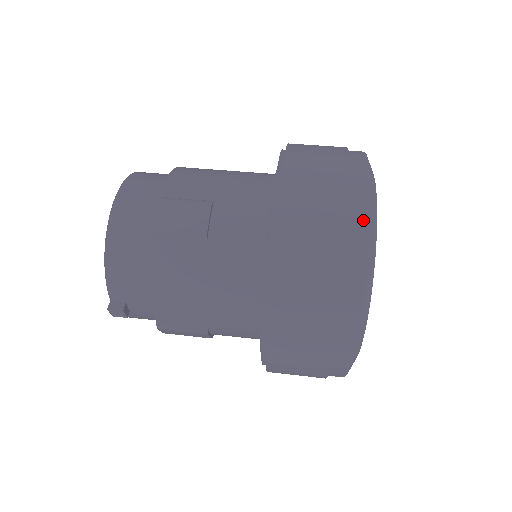
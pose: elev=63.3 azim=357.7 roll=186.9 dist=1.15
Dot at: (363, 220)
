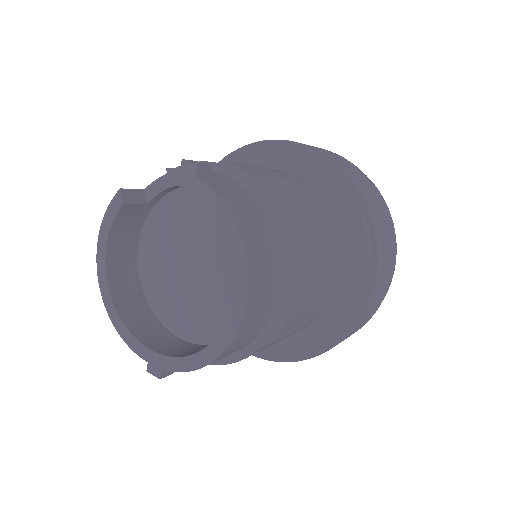
Dot at: occluded
